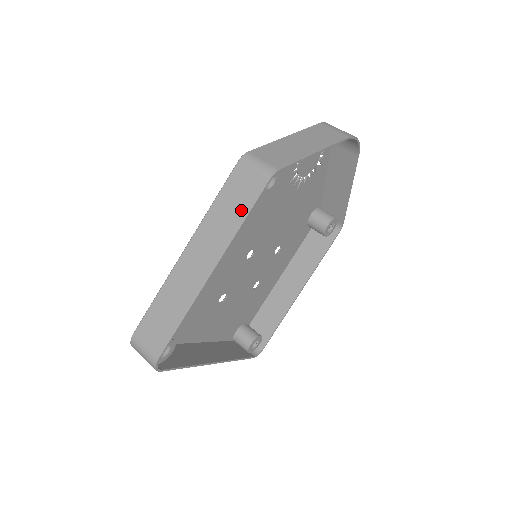
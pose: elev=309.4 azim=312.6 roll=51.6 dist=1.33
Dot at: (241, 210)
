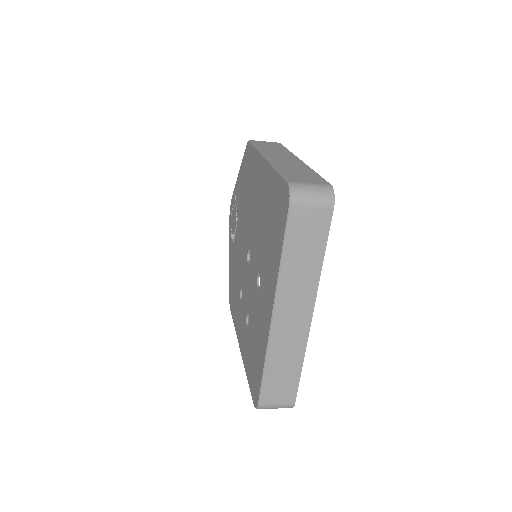
Dot at: (280, 148)
